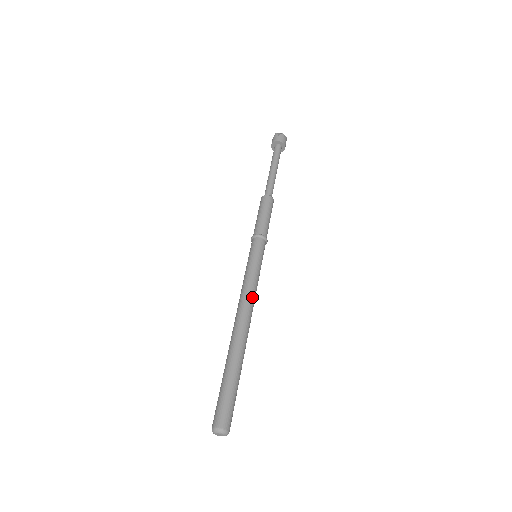
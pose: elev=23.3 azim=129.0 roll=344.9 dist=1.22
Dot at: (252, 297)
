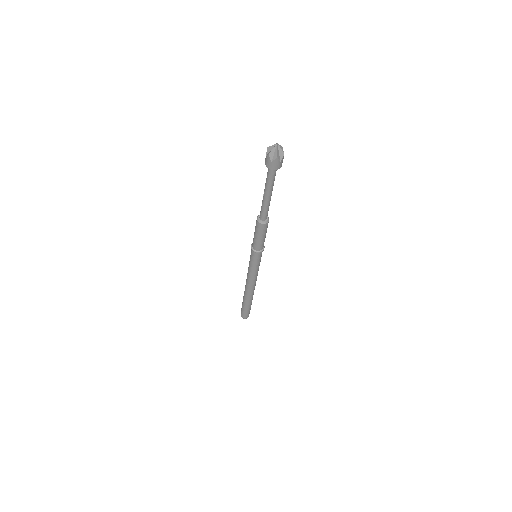
Dot at: occluded
